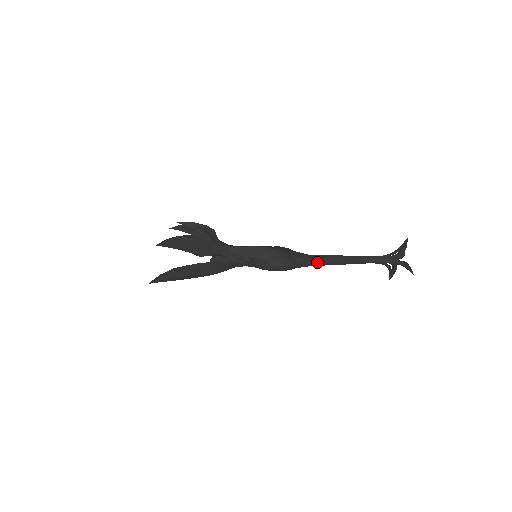
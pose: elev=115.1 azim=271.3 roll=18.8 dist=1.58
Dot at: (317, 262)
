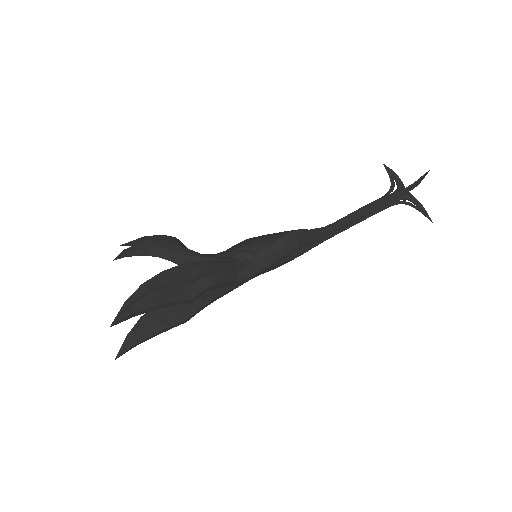
Dot at: (330, 224)
